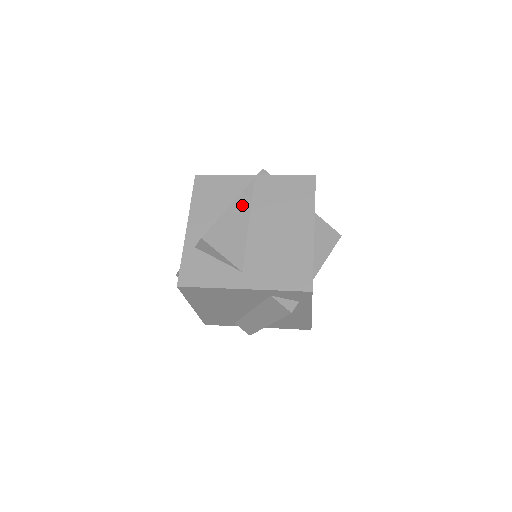
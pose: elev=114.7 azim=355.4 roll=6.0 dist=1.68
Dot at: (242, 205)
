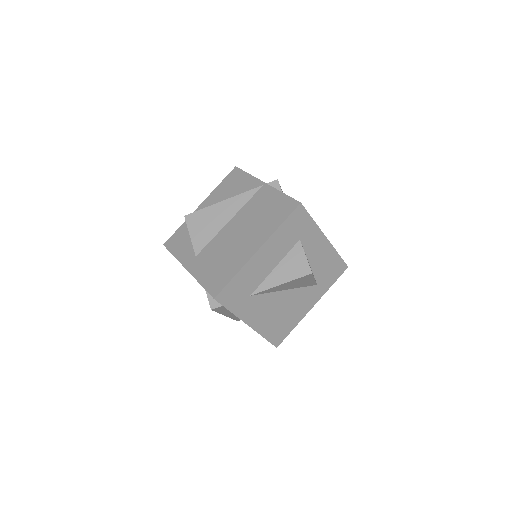
Dot at: (235, 204)
